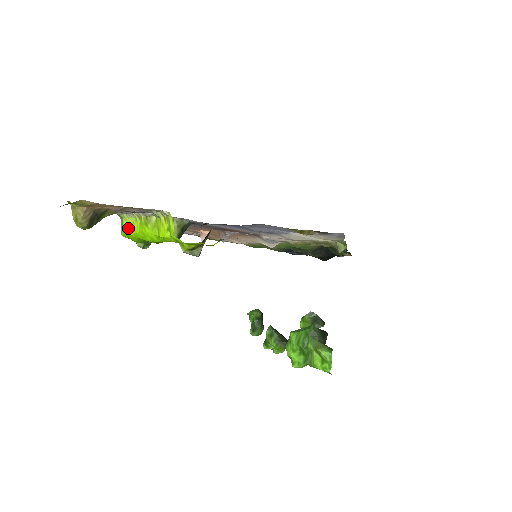
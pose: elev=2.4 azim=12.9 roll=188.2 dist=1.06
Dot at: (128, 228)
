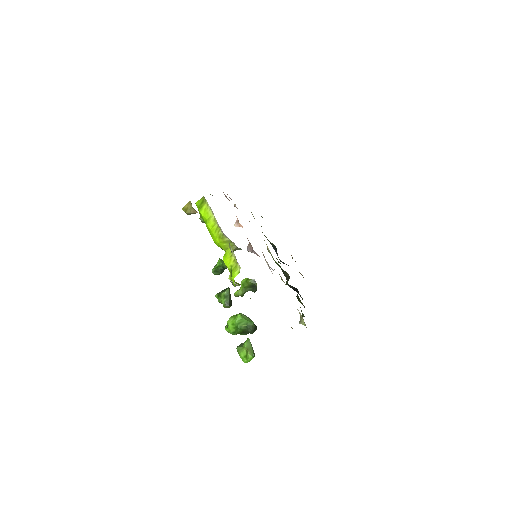
Dot at: (205, 213)
